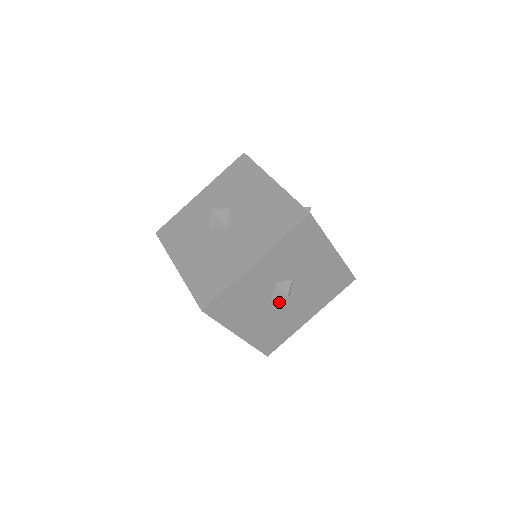
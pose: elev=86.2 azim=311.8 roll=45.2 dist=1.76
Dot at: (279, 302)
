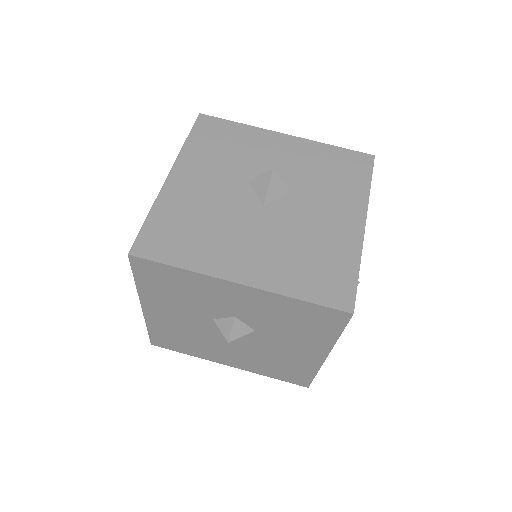
Dot at: (216, 329)
